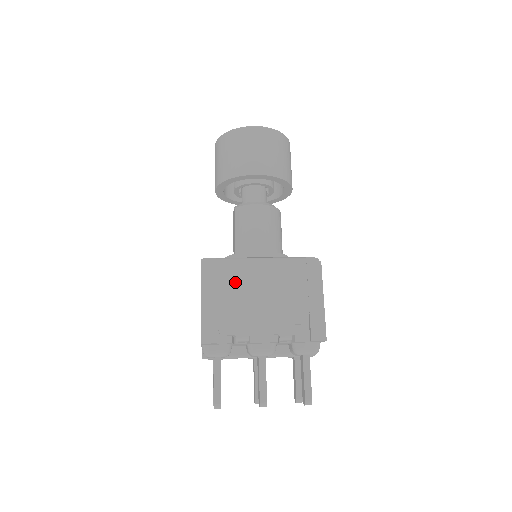
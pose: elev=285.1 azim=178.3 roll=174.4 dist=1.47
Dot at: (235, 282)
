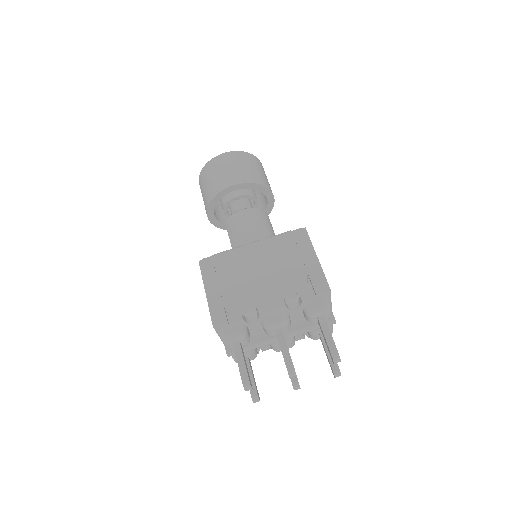
Dot at: (232, 268)
